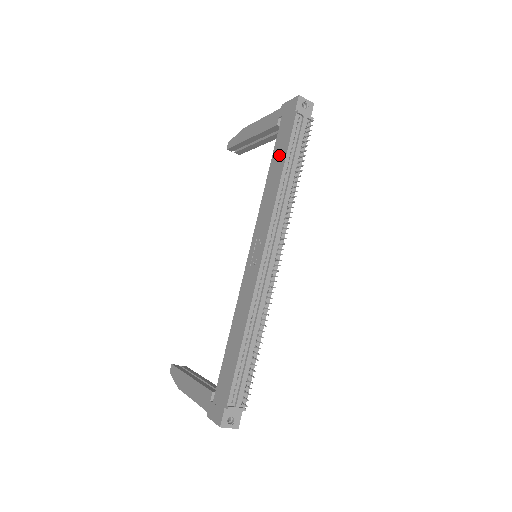
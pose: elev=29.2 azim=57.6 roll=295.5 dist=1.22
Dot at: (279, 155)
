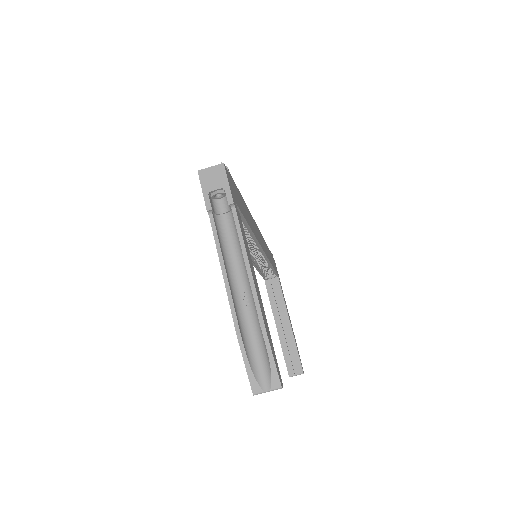
Dot at: occluded
